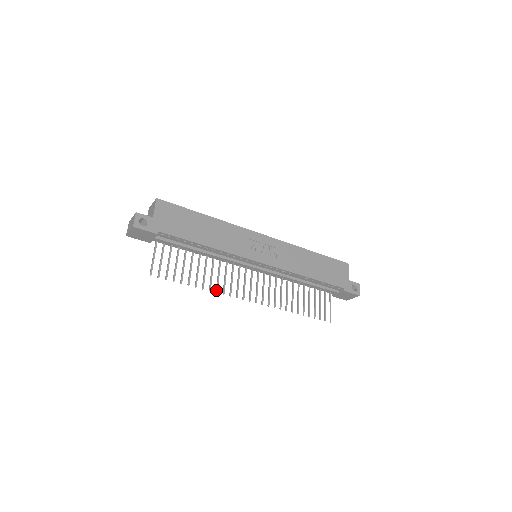
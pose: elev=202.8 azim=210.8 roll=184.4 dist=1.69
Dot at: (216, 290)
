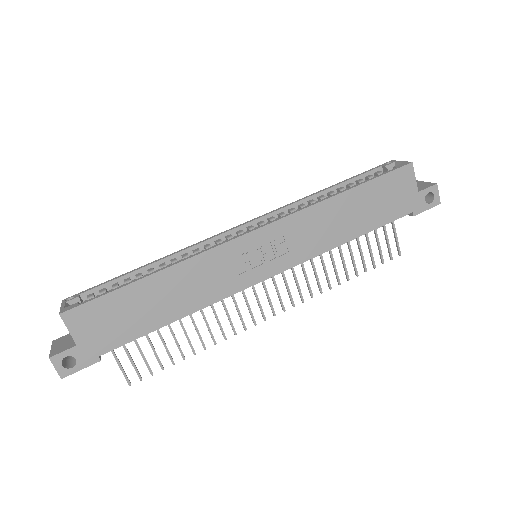
Dot at: occluded
